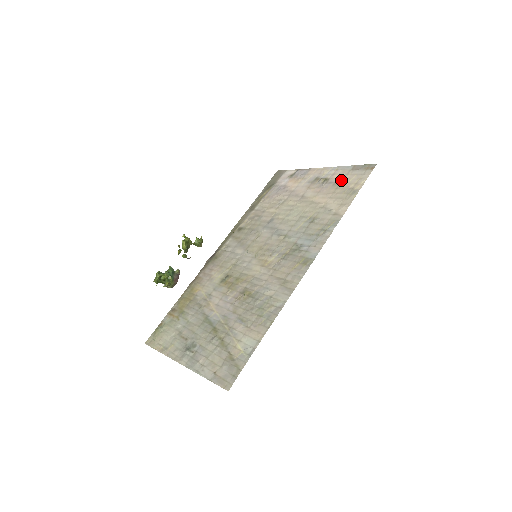
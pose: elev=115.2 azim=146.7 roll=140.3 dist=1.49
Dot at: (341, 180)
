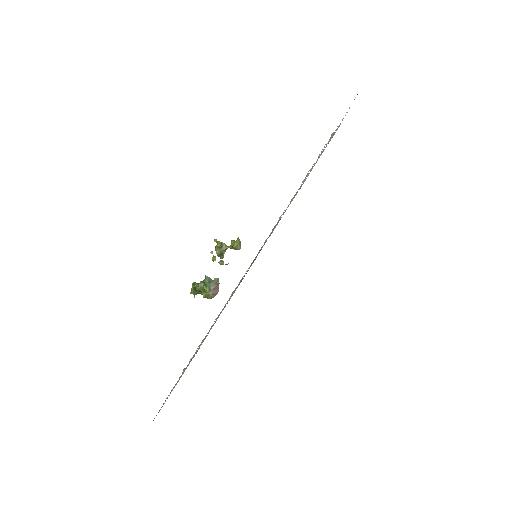
Dot at: (335, 130)
